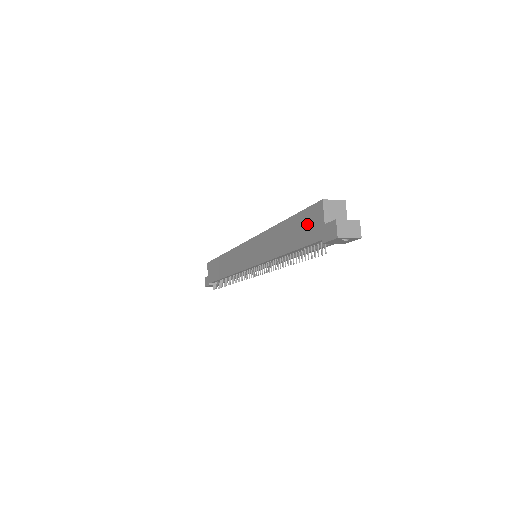
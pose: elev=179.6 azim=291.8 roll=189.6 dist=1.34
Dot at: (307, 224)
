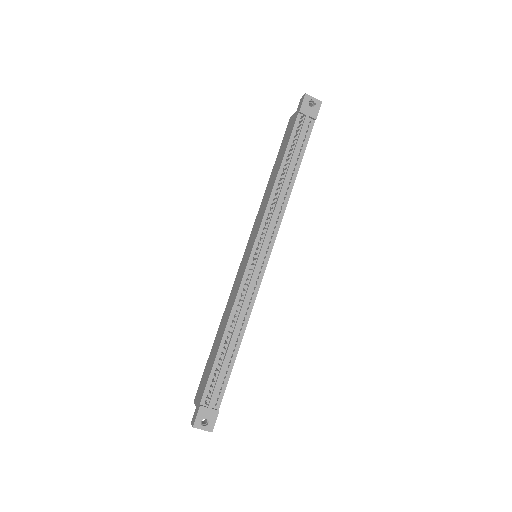
Dot at: (287, 135)
